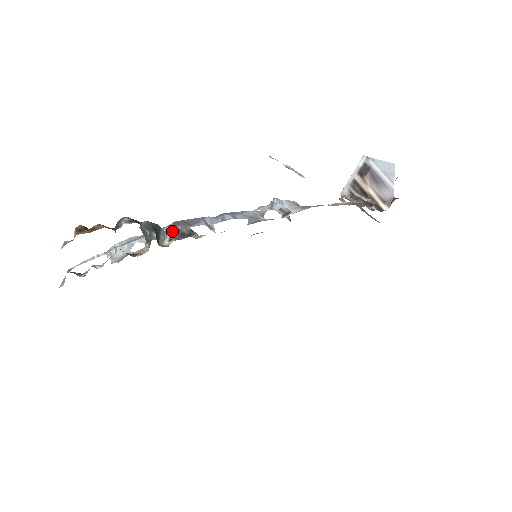
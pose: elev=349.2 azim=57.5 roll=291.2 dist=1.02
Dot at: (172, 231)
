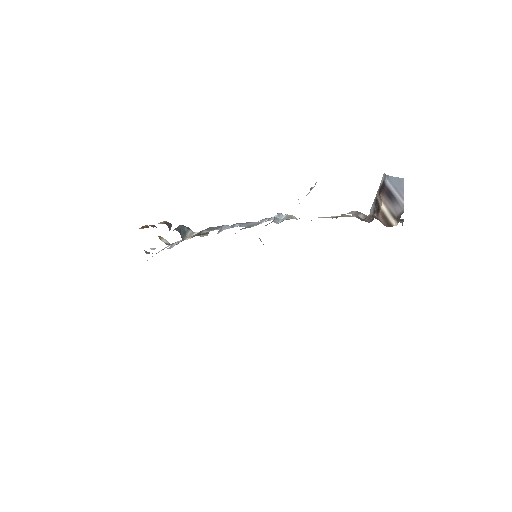
Dot at: (197, 232)
